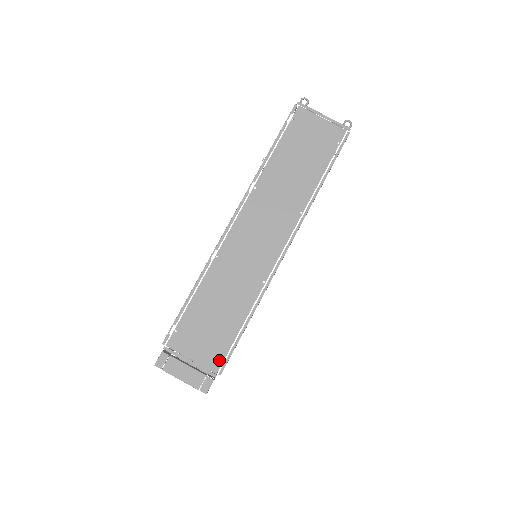
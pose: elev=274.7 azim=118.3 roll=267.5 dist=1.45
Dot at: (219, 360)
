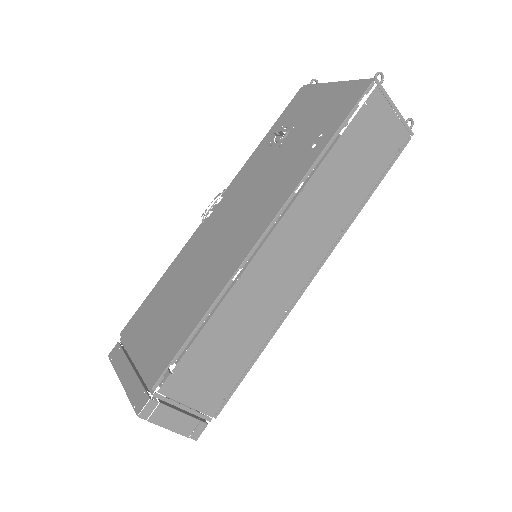
Dot at: (219, 403)
